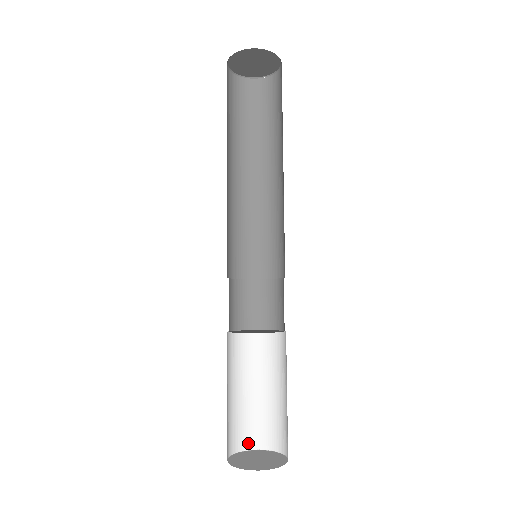
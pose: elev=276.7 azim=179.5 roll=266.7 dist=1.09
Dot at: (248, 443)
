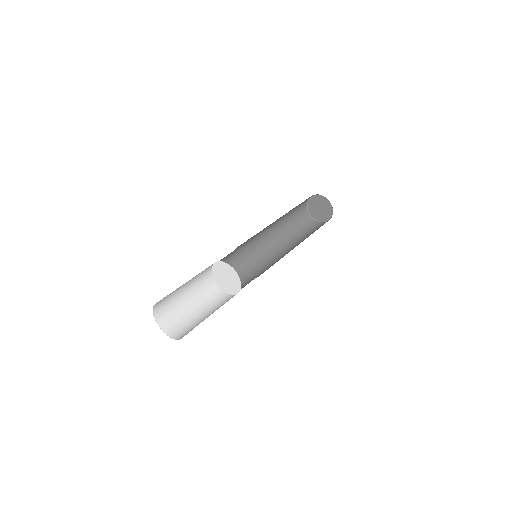
Dot at: (158, 314)
